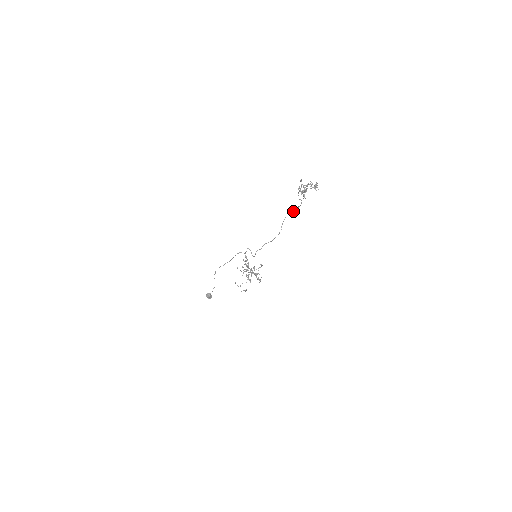
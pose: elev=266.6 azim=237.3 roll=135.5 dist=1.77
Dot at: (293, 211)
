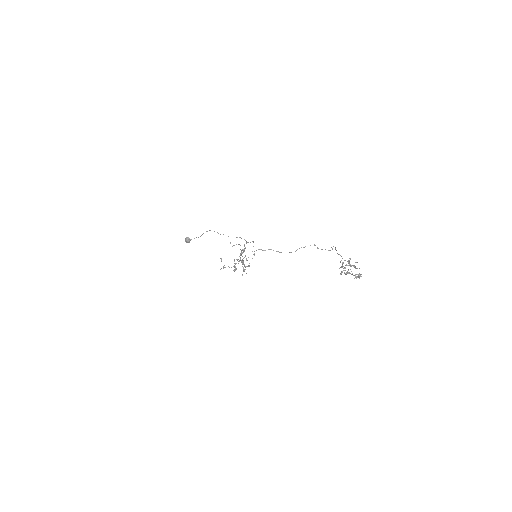
Dot at: occluded
